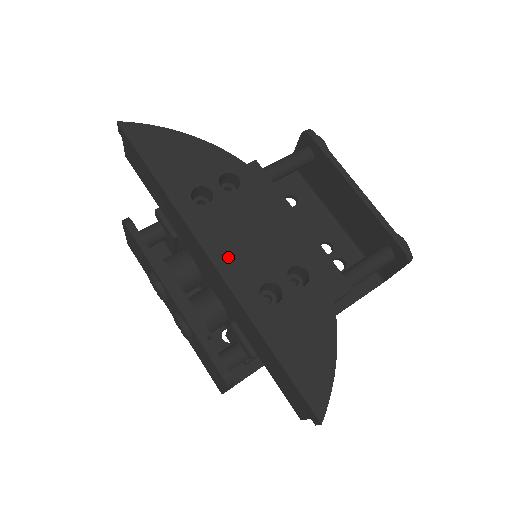
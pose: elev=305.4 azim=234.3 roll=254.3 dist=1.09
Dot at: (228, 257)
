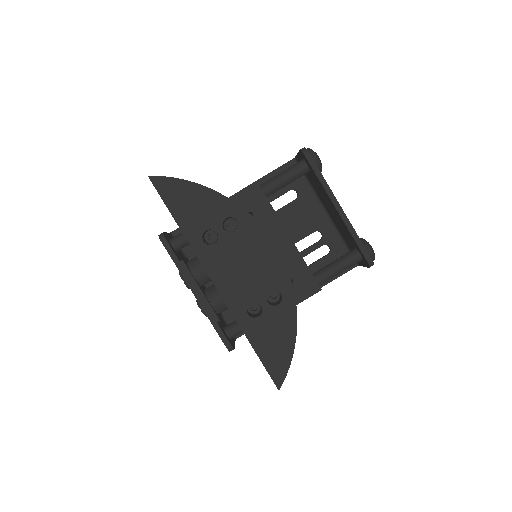
Dot at: (227, 284)
